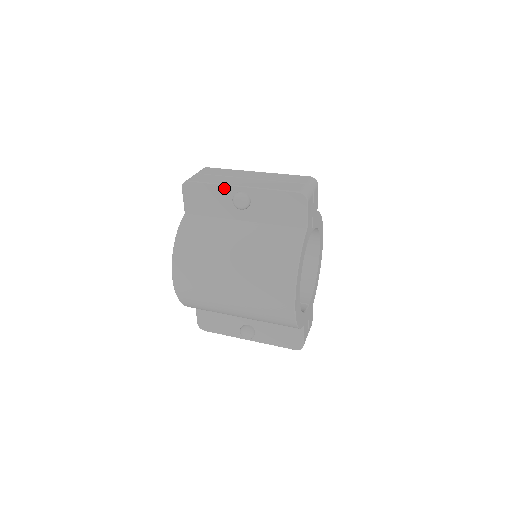
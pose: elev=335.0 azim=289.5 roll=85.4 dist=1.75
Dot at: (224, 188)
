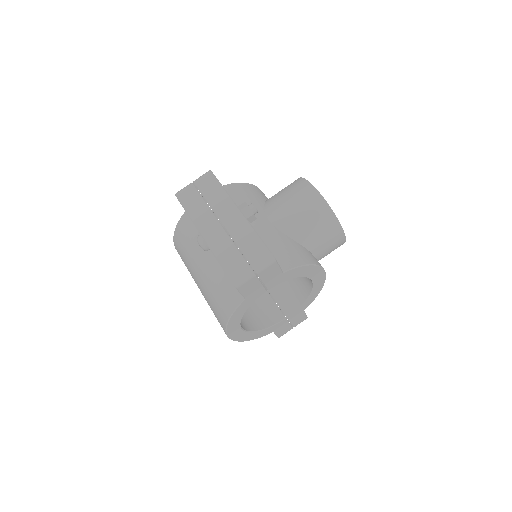
Dot at: (194, 224)
